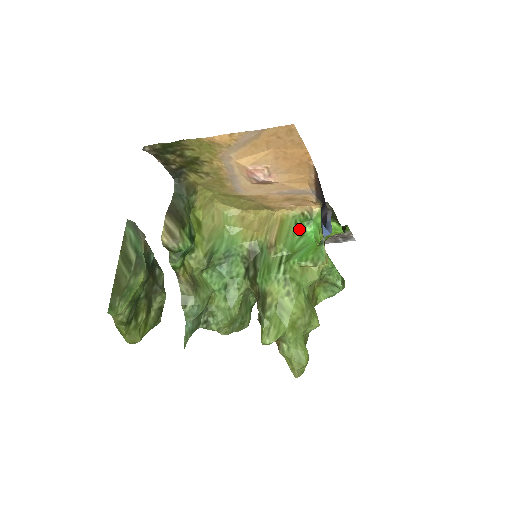
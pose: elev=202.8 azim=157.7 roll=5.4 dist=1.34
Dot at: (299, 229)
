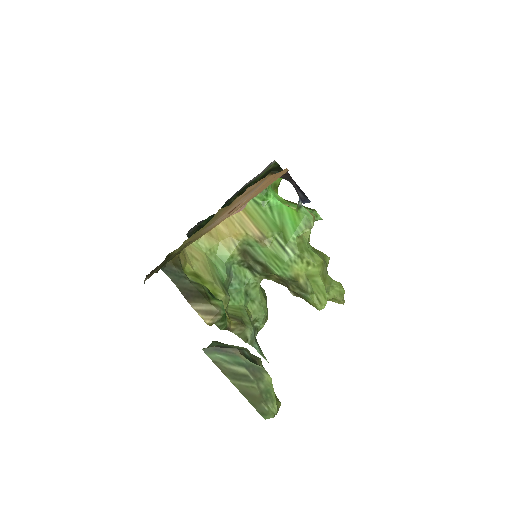
Dot at: (264, 205)
